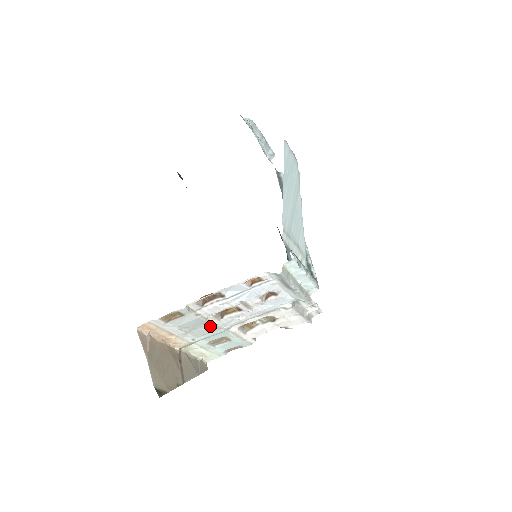
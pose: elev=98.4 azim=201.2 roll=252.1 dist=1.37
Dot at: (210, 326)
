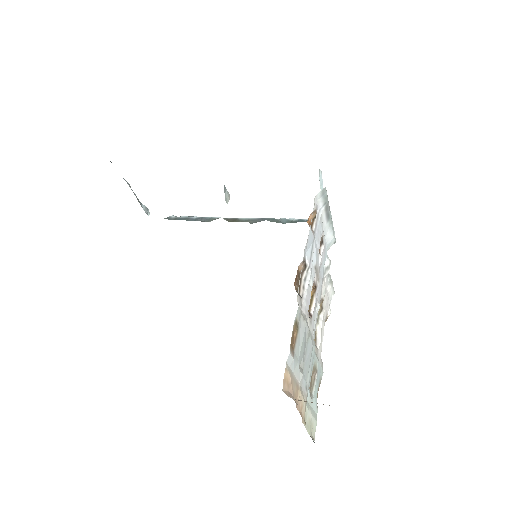
Dot at: (309, 342)
